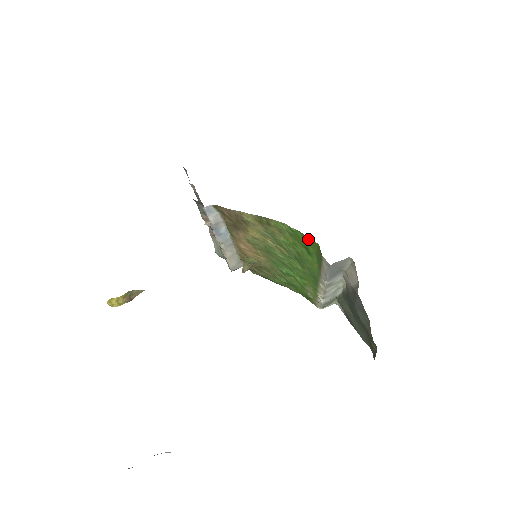
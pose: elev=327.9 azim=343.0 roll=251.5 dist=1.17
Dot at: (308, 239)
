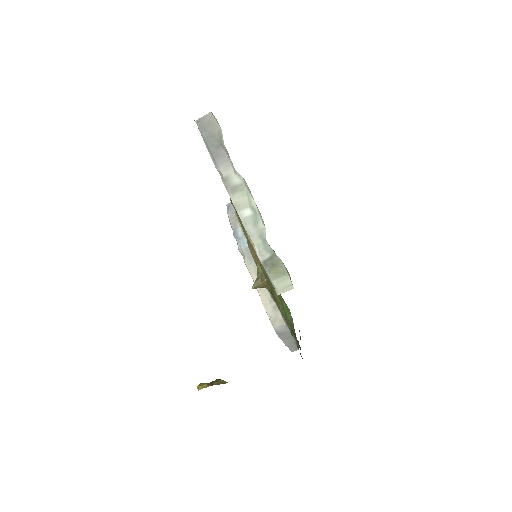
Dot at: occluded
